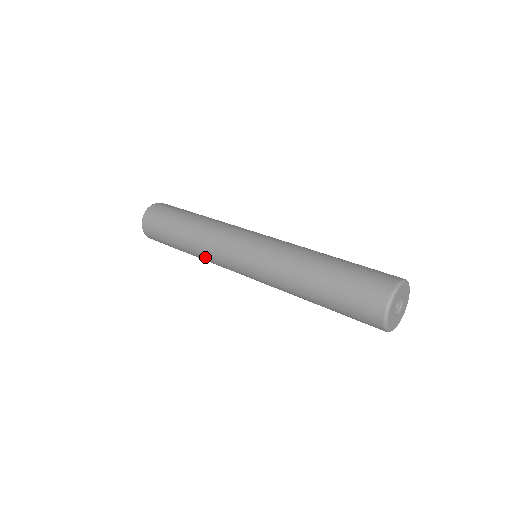
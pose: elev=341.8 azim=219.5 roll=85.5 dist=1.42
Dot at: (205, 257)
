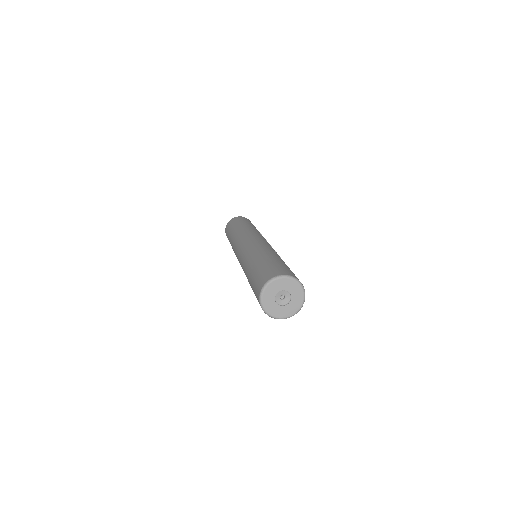
Dot at: occluded
